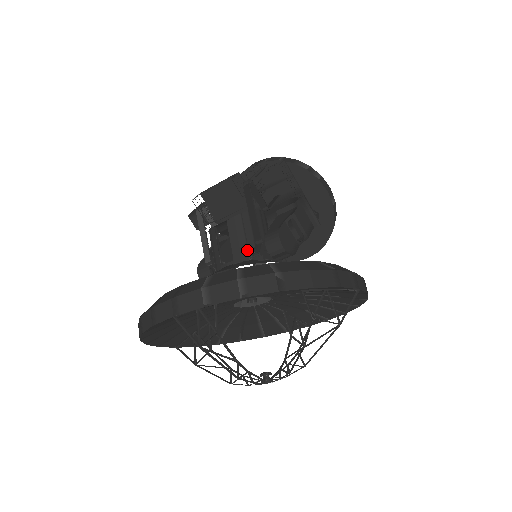
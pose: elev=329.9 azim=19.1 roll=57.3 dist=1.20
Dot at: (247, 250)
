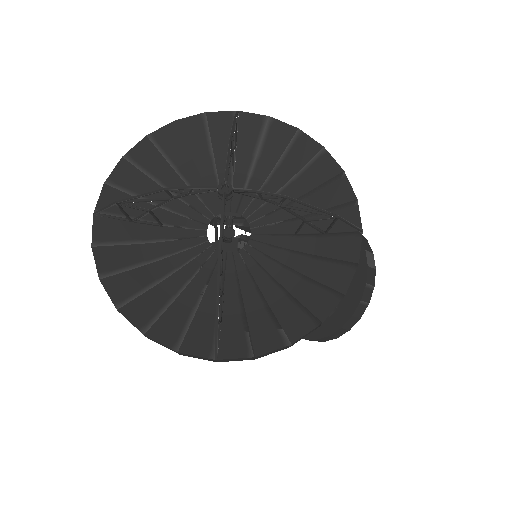
Dot at: occluded
